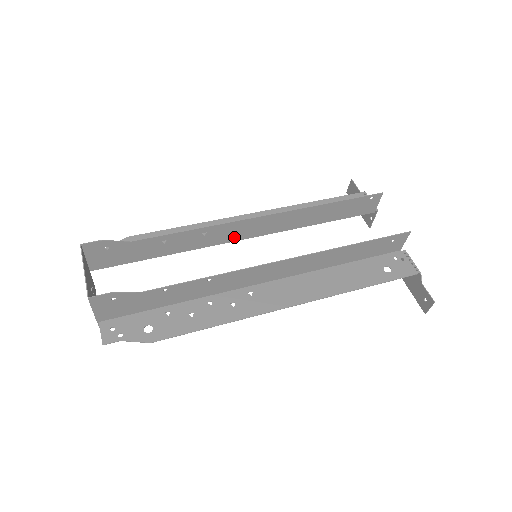
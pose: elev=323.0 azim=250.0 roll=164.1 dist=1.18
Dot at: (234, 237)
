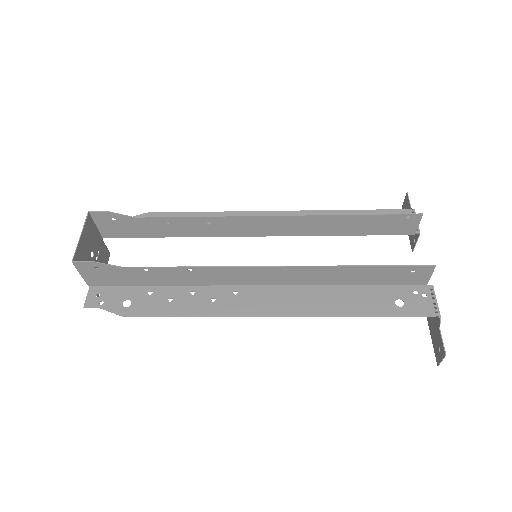
Dot at: (243, 232)
